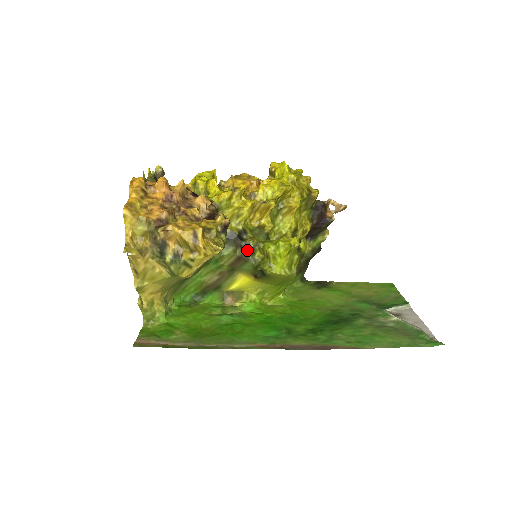
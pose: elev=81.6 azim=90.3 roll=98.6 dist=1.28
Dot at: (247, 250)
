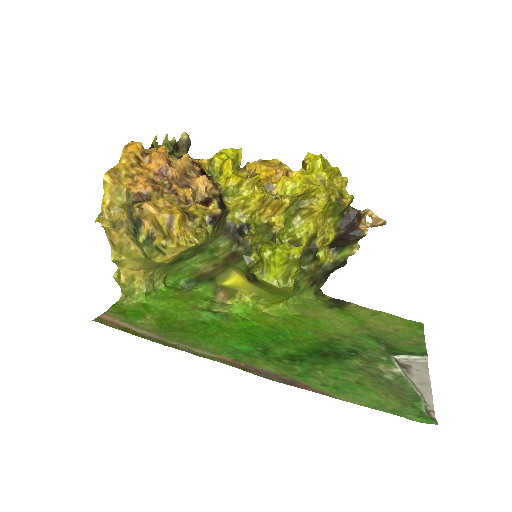
Dot at: (243, 248)
